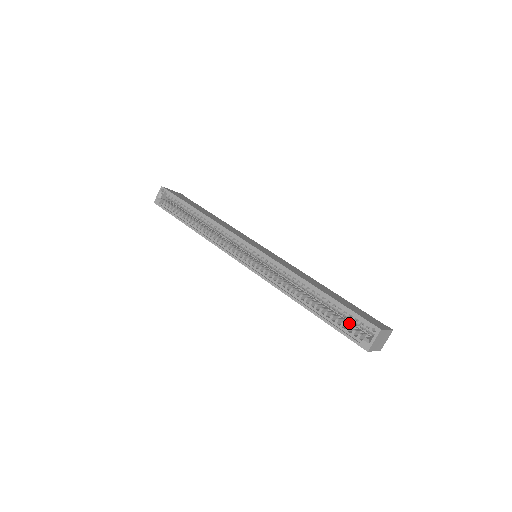
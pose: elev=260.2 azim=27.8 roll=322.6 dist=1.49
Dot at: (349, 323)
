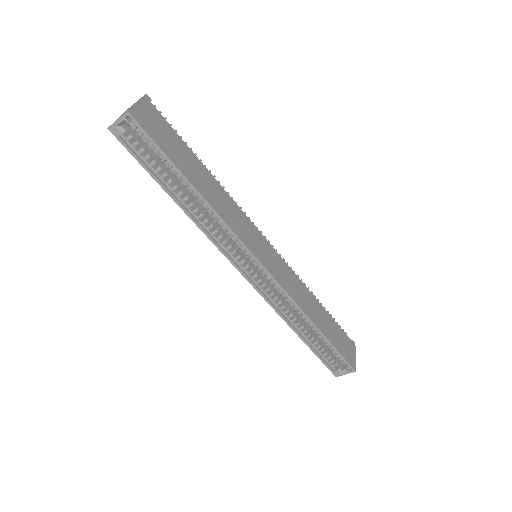
Dot at: occluded
